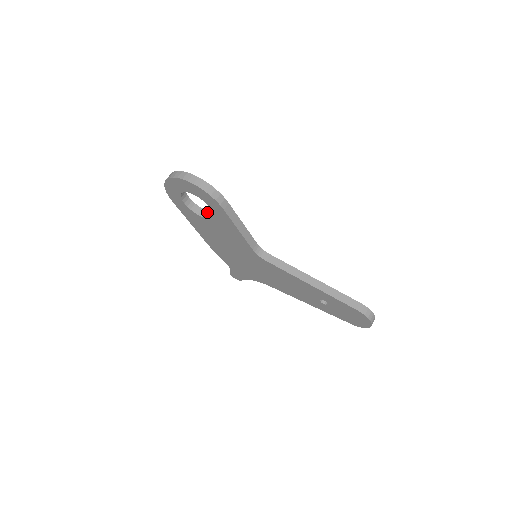
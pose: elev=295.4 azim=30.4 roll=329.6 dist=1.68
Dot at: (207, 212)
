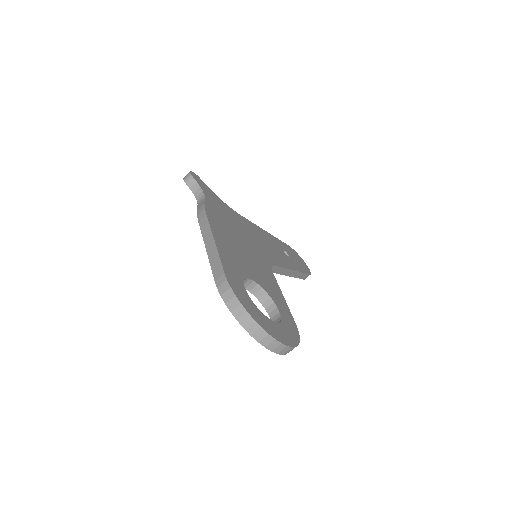
Dot at: (251, 282)
